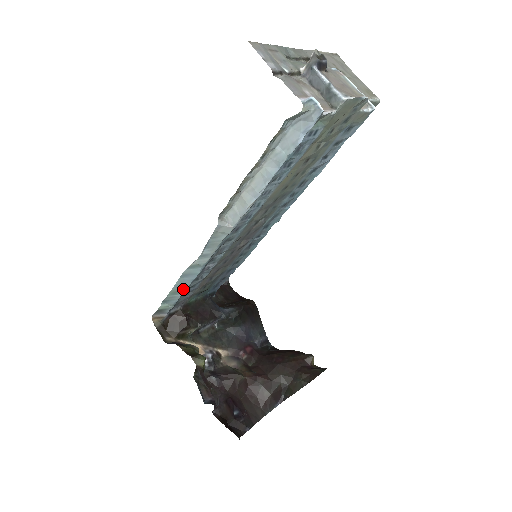
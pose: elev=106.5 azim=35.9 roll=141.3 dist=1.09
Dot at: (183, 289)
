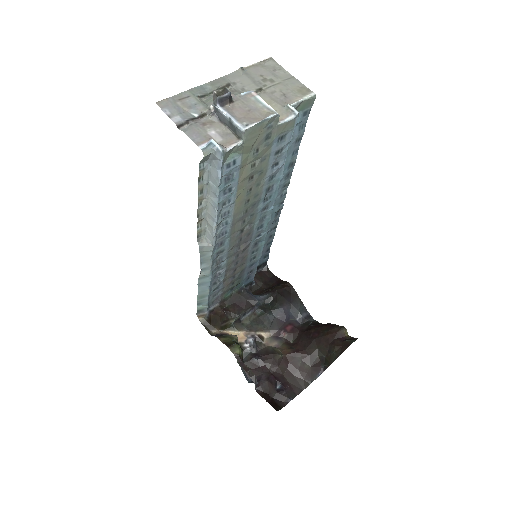
Dot at: (206, 294)
